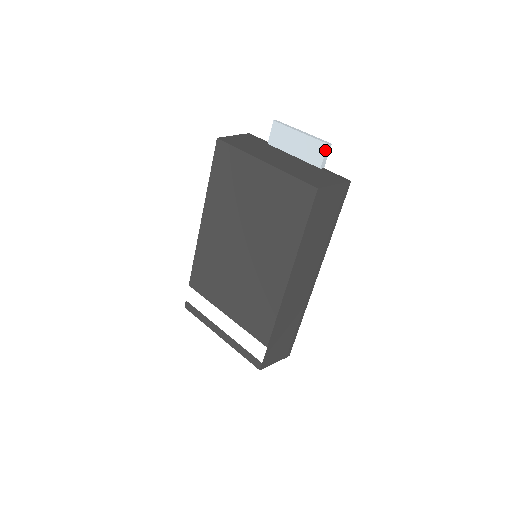
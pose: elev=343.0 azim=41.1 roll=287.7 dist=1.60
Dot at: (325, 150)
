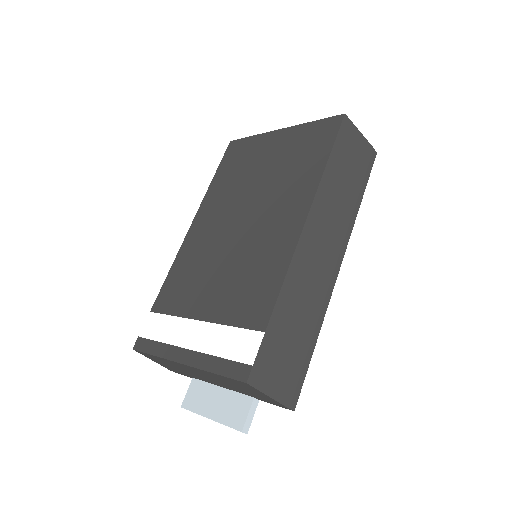
Dot at: occluded
